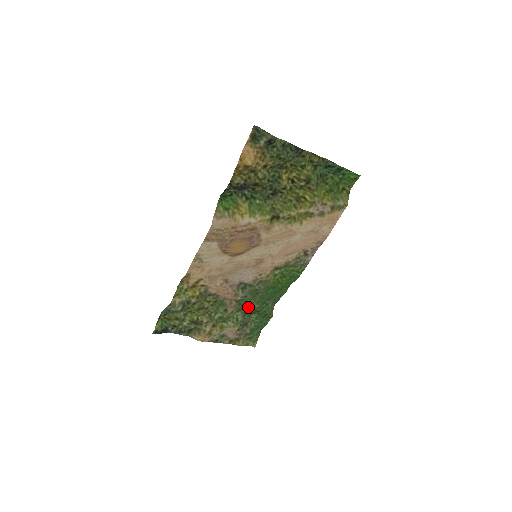
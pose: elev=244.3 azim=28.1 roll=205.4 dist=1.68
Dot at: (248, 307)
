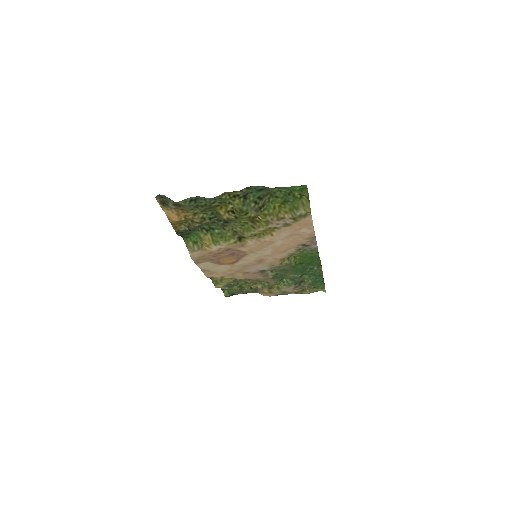
Dot at: (289, 276)
